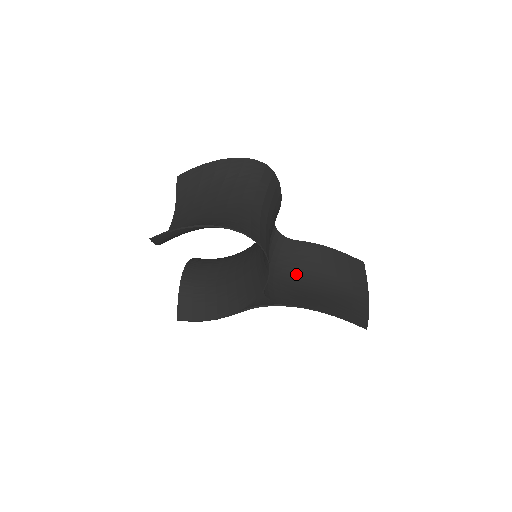
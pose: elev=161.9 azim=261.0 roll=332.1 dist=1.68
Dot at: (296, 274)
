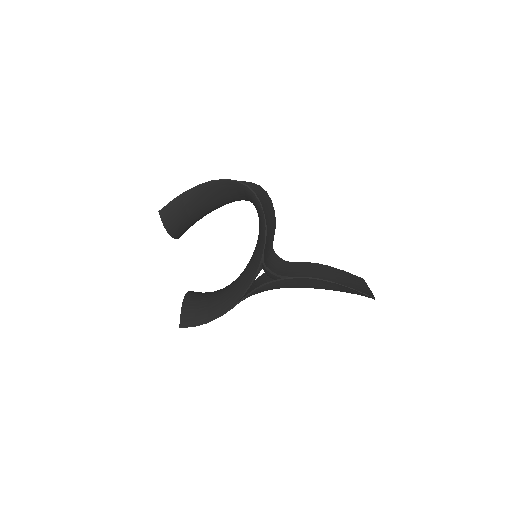
Dot at: occluded
